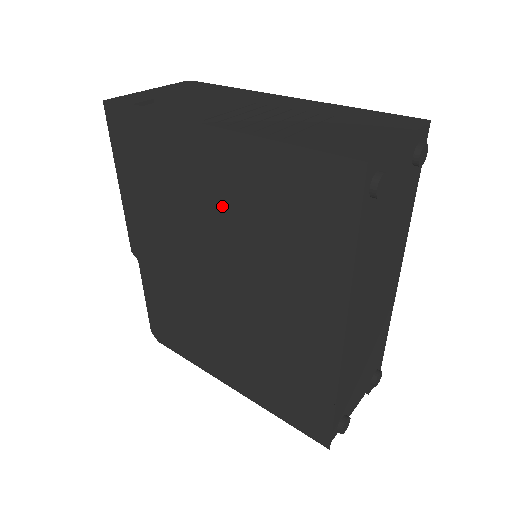
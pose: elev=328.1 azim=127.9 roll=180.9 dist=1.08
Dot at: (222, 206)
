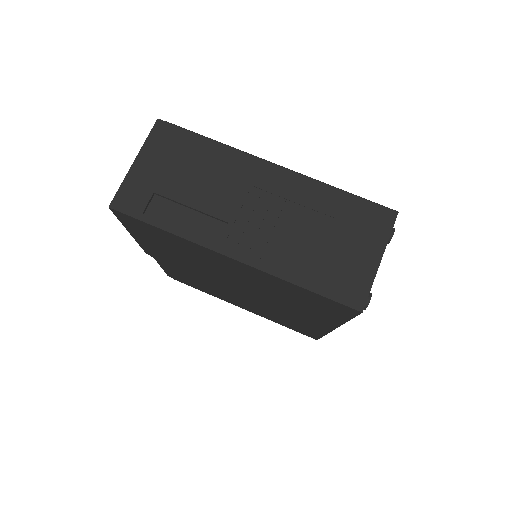
Dot at: (242, 278)
